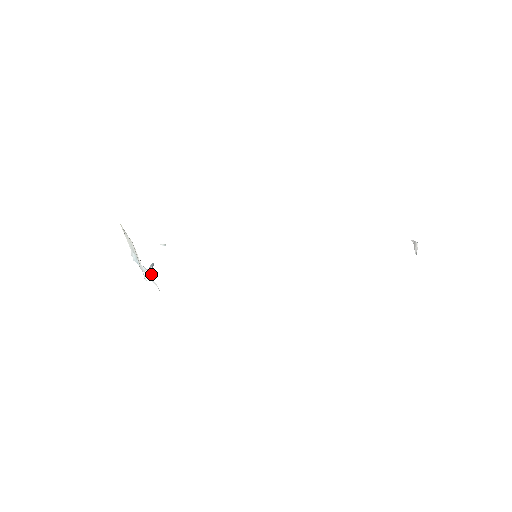
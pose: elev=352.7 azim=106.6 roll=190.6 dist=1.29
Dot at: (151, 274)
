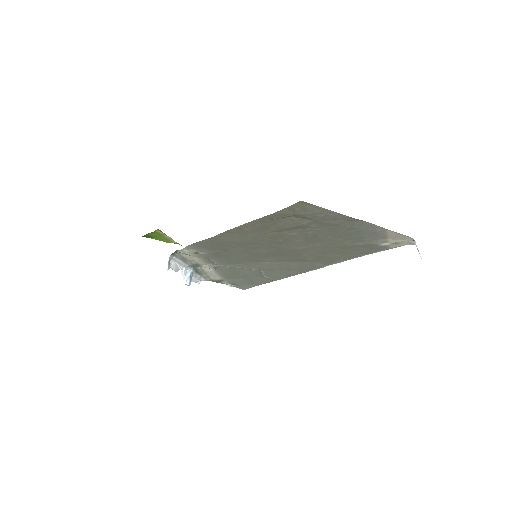
Dot at: (188, 279)
